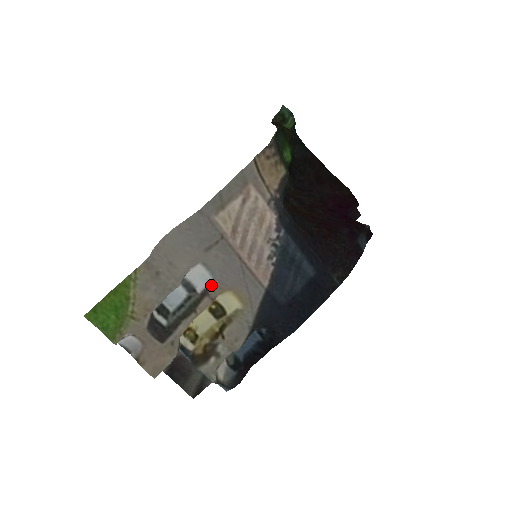
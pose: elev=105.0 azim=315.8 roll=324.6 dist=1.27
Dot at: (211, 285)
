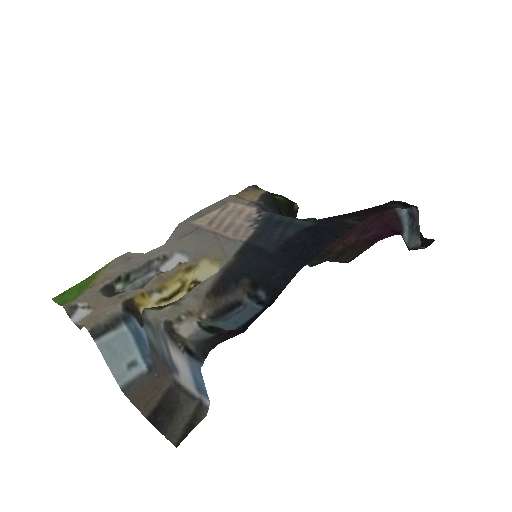
Dot at: occluded
